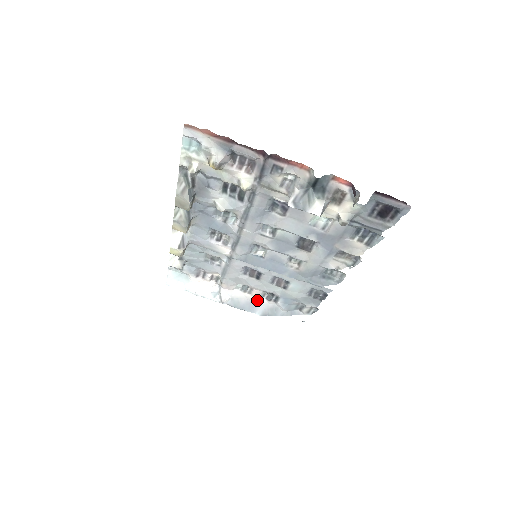
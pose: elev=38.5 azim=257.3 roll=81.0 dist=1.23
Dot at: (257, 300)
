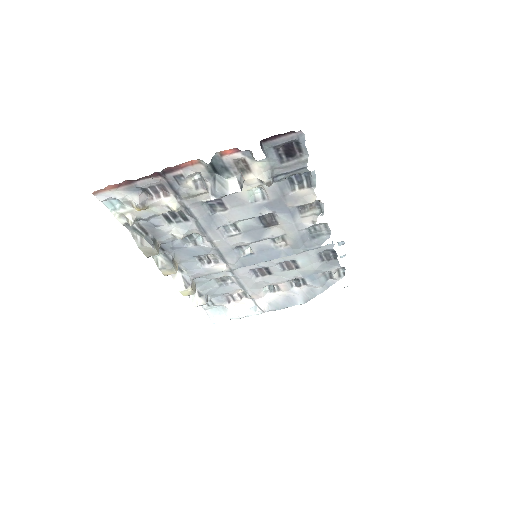
Dot at: (290, 292)
